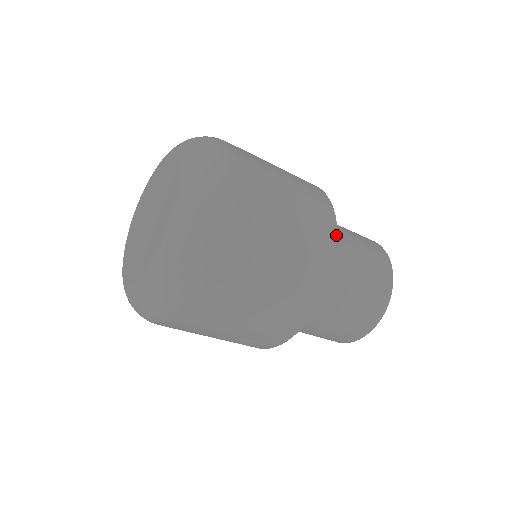
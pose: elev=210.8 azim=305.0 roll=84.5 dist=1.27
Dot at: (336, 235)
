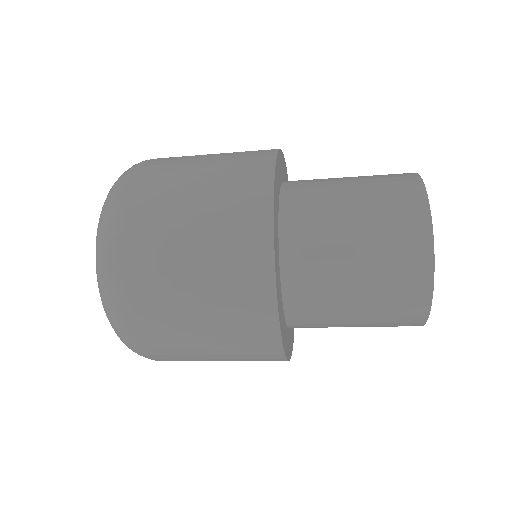
Dot at: (271, 221)
